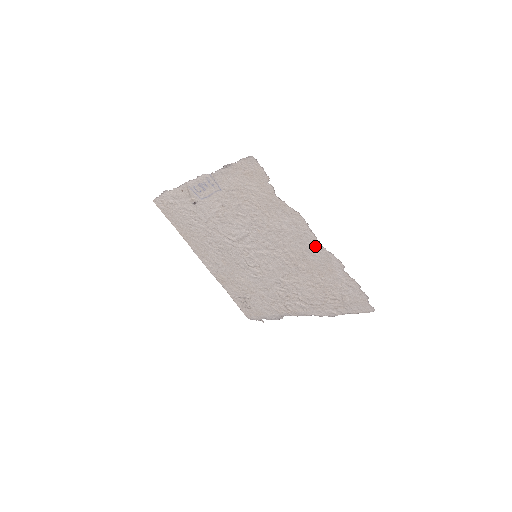
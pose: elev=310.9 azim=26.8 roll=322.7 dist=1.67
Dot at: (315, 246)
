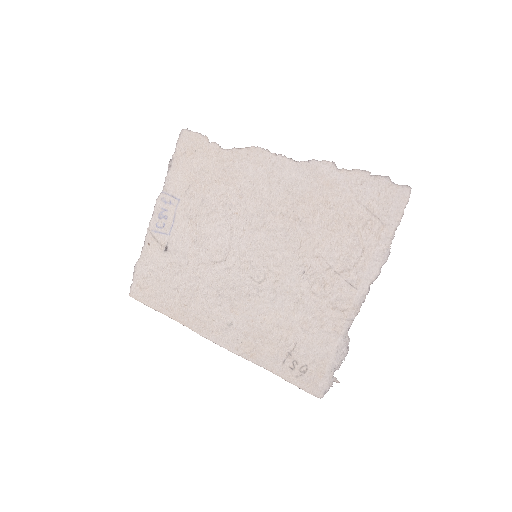
Dot at: (292, 169)
